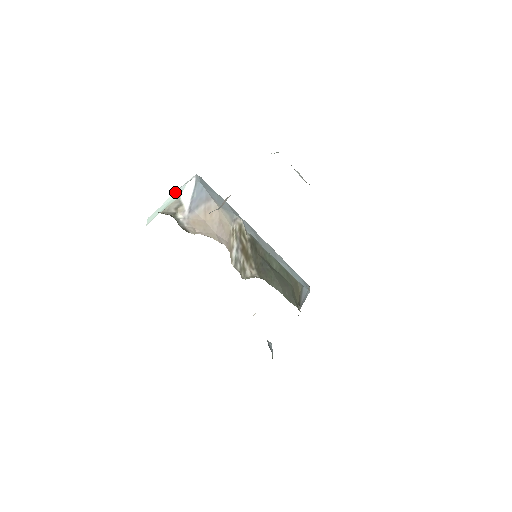
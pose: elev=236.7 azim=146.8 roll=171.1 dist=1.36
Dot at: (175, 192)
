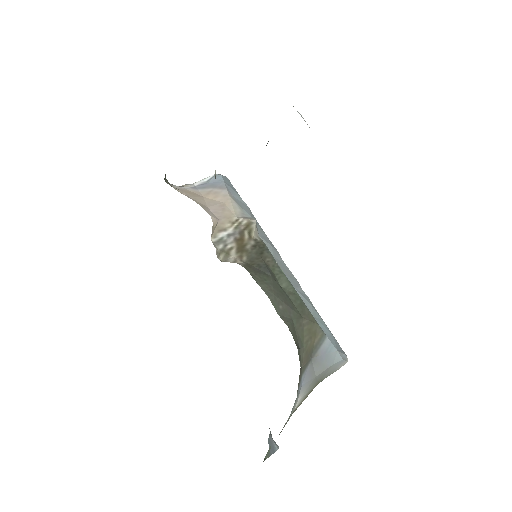
Dot at: occluded
